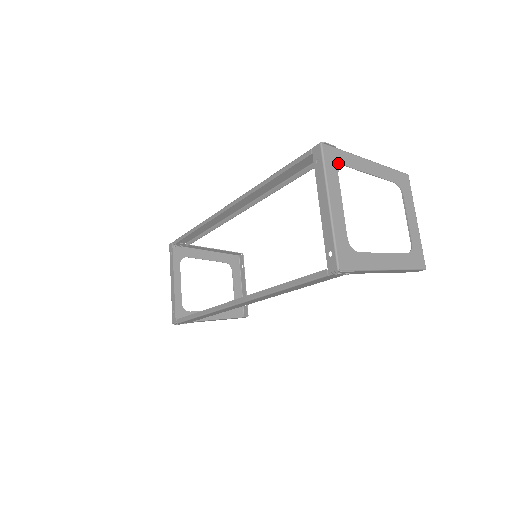
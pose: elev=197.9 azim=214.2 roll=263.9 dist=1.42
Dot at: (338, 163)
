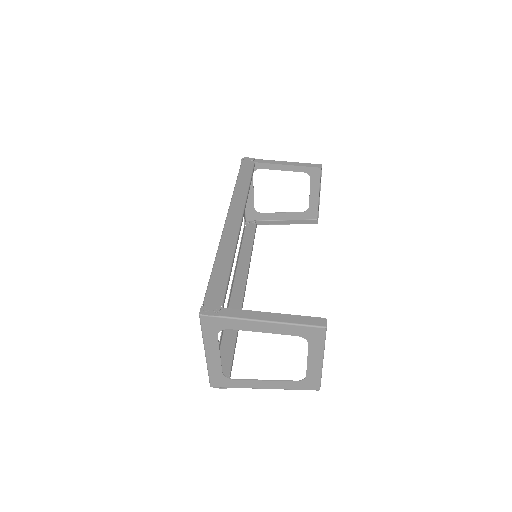
Dot at: (219, 328)
